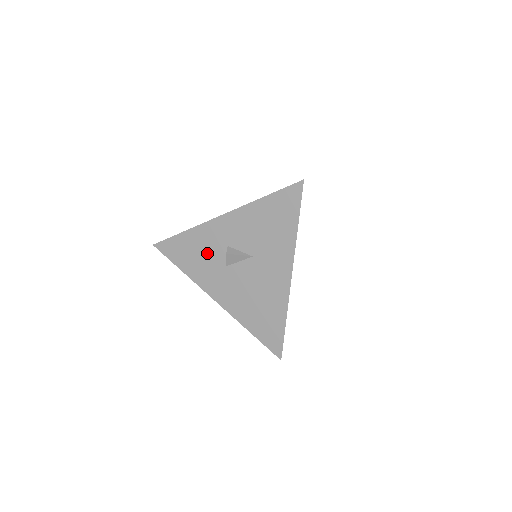
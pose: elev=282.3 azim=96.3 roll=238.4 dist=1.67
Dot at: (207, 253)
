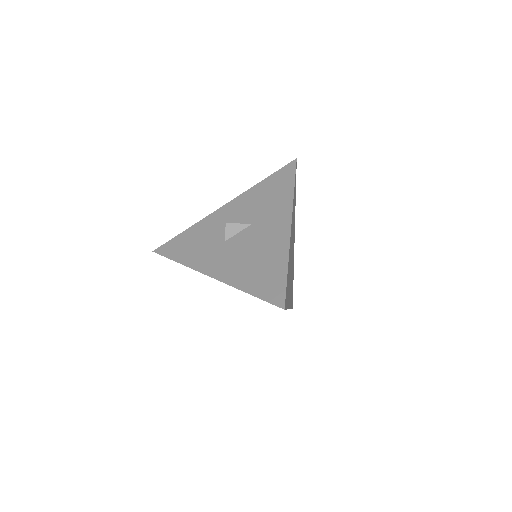
Dot at: (206, 238)
